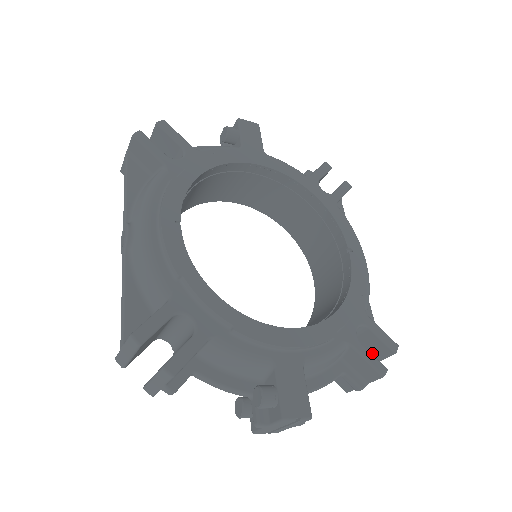
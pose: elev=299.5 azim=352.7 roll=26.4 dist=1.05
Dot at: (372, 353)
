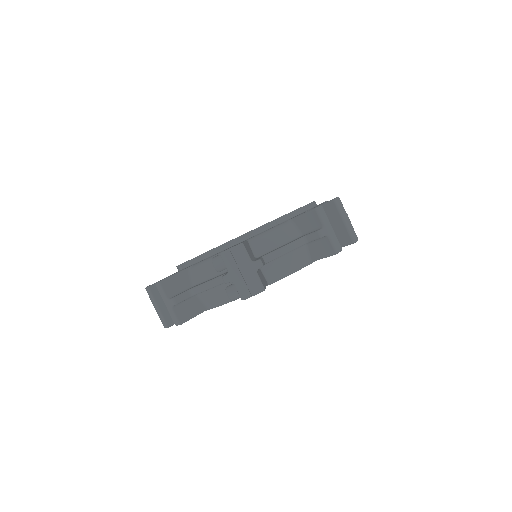
Dot at: (334, 220)
